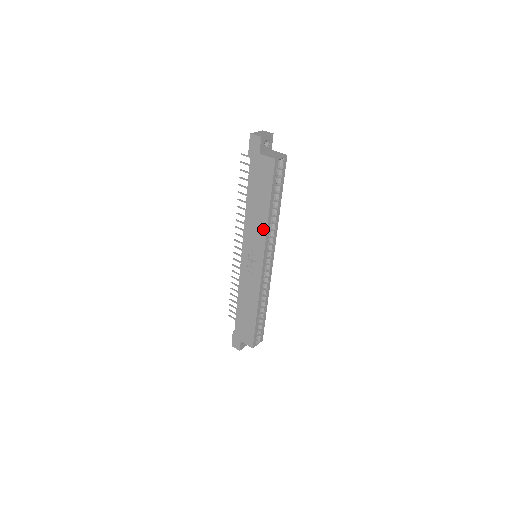
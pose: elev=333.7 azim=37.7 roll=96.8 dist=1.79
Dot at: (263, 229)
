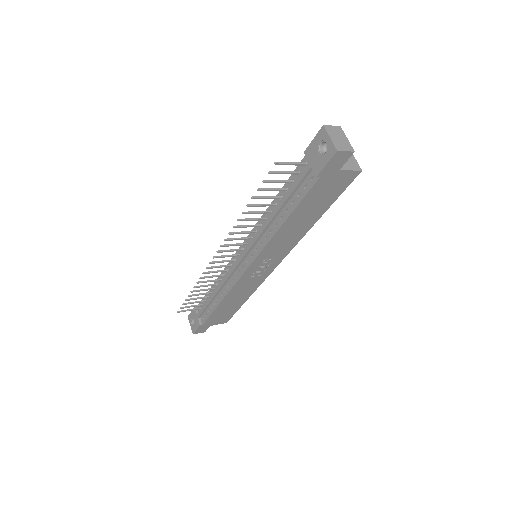
Dot at: (298, 238)
